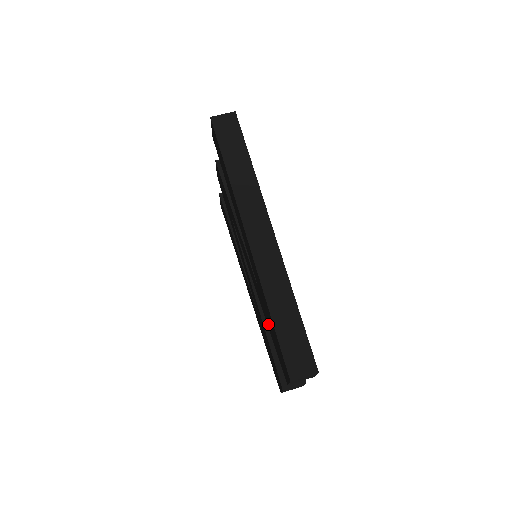
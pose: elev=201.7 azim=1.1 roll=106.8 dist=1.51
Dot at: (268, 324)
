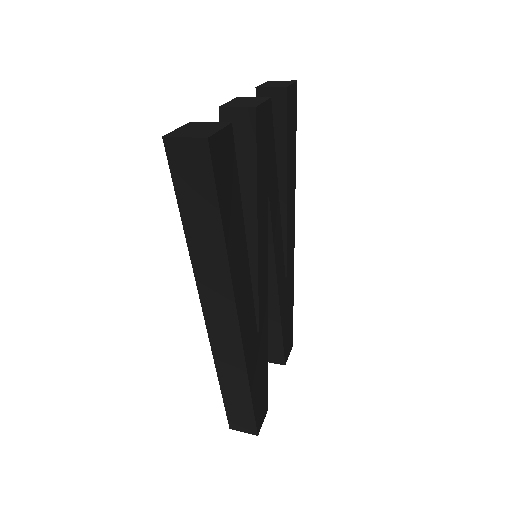
Dot at: occluded
